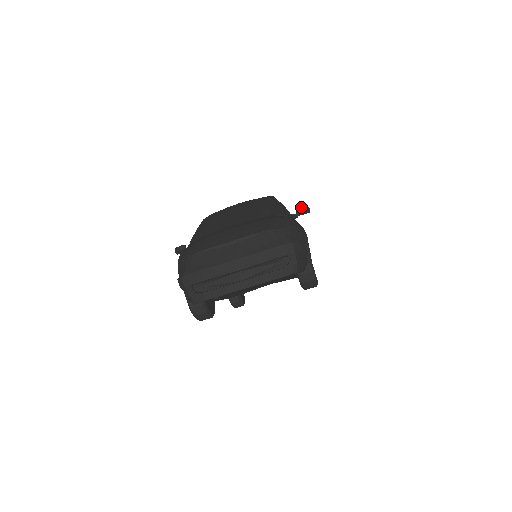
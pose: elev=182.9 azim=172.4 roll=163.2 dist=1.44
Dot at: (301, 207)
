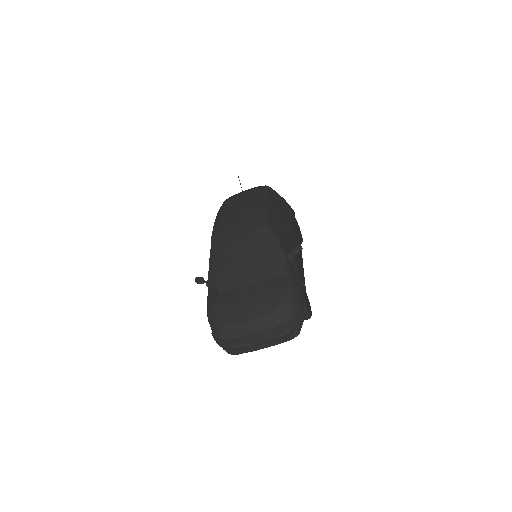
Dot at: (295, 249)
